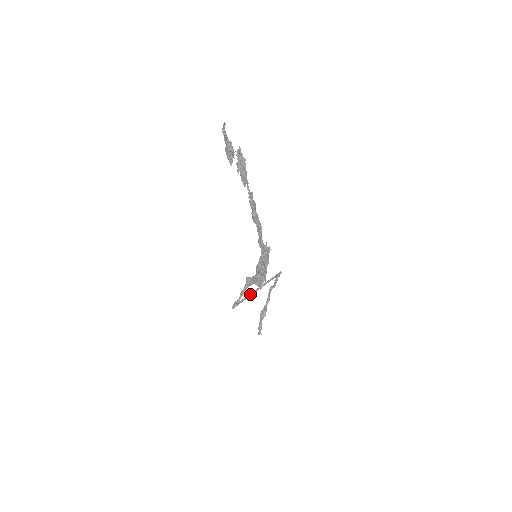
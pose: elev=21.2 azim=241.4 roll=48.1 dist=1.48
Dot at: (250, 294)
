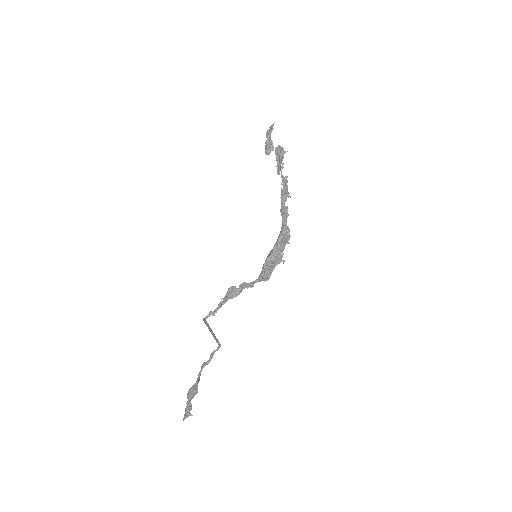
Dot at: (209, 330)
